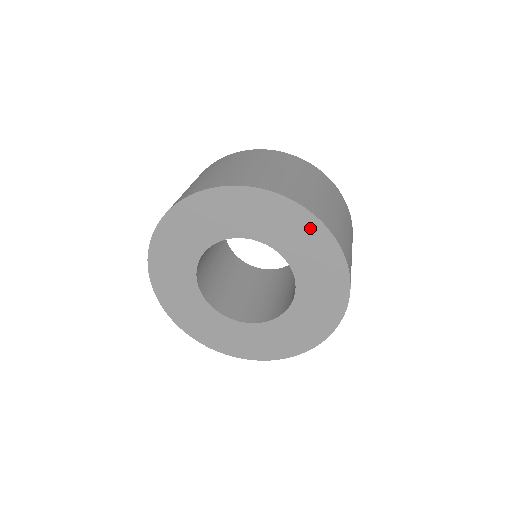
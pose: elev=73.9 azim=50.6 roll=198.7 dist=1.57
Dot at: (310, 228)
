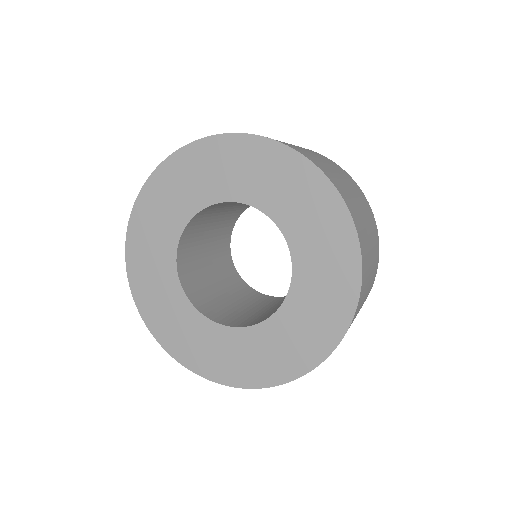
Dot at: (339, 230)
